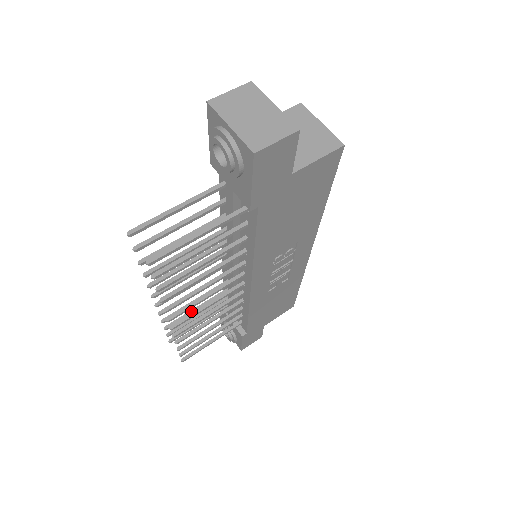
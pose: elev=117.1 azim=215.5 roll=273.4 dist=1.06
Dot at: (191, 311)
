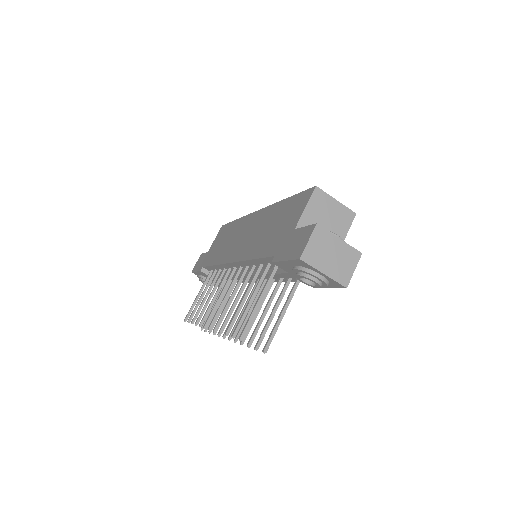
Dot at: (204, 301)
